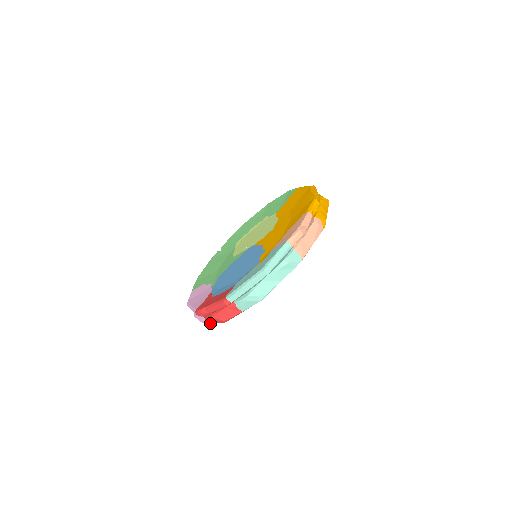
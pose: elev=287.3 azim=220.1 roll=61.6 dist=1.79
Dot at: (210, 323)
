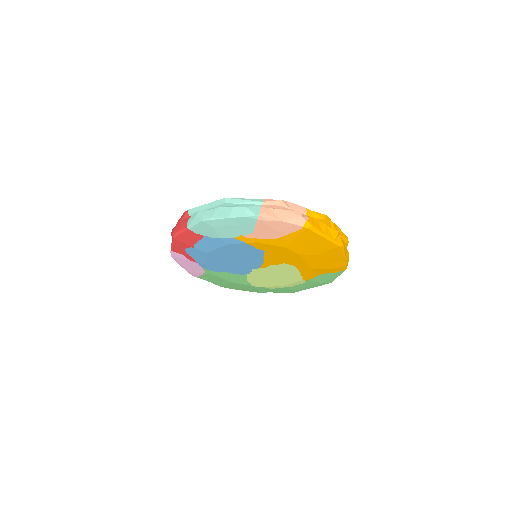
Dot at: (171, 248)
